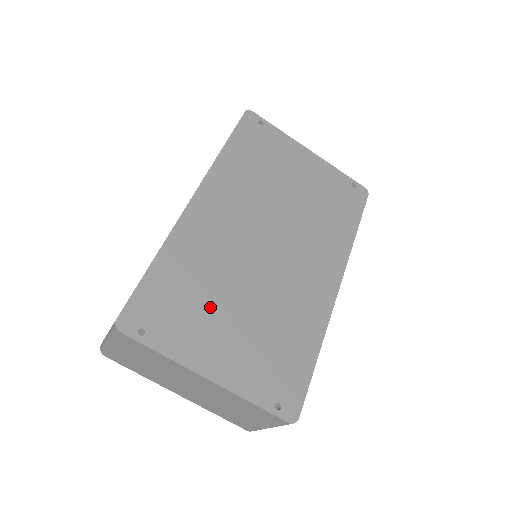
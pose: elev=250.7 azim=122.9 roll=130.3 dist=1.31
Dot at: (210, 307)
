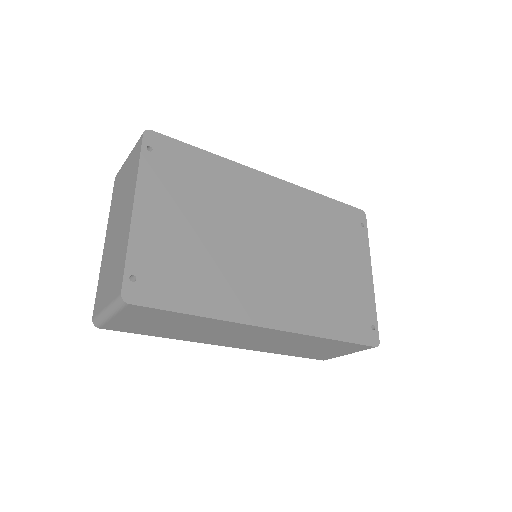
Dot at: (194, 201)
